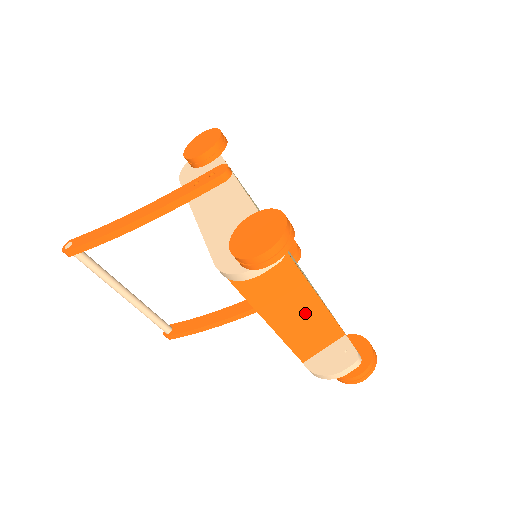
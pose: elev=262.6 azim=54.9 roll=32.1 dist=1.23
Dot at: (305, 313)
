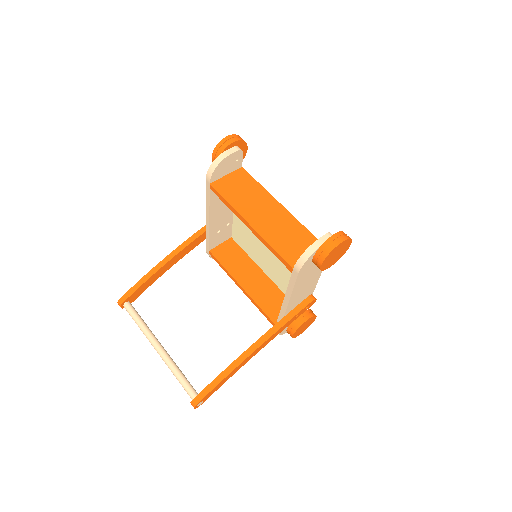
Dot at: (280, 222)
